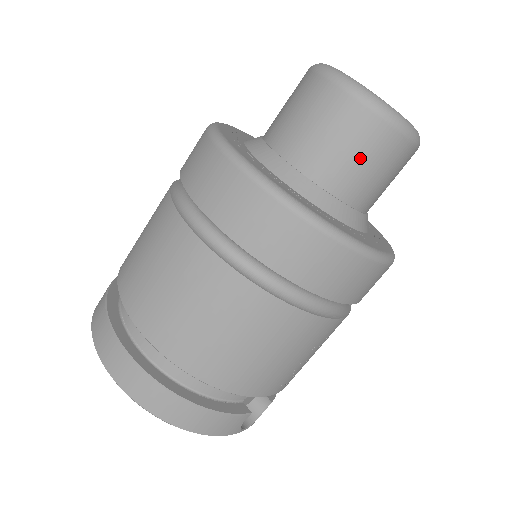
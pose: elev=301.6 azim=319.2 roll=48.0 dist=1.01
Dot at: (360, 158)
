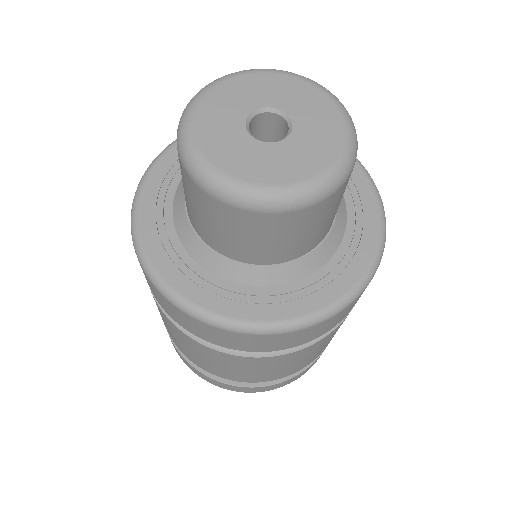
Dot at: (322, 223)
